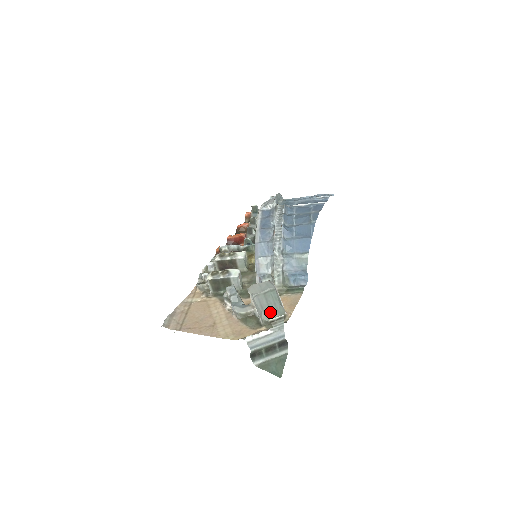
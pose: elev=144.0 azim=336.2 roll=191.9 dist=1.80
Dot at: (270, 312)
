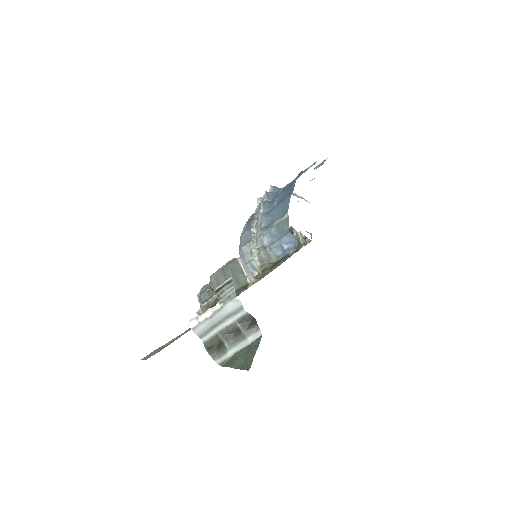
Dot at: occluded
